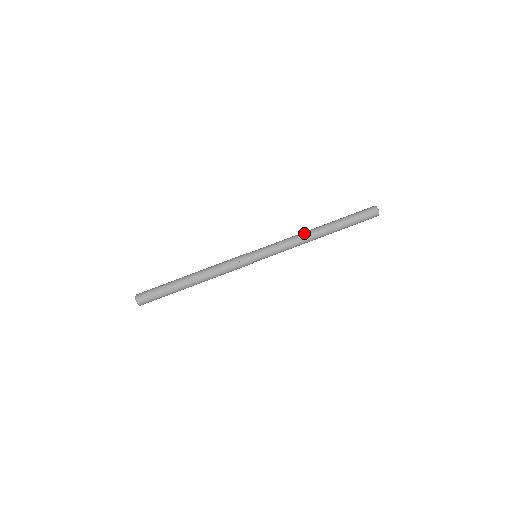
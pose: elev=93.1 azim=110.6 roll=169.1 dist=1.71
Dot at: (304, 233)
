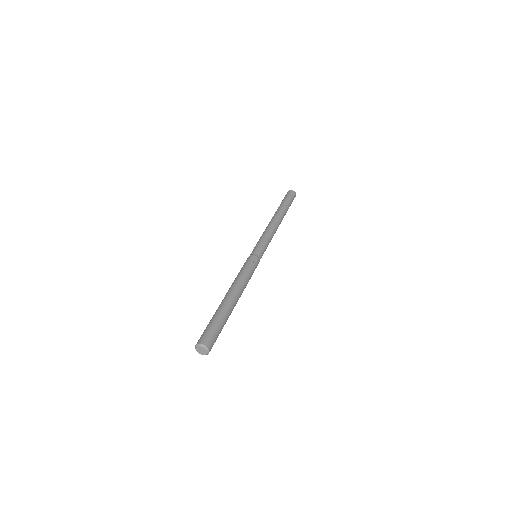
Dot at: (271, 223)
